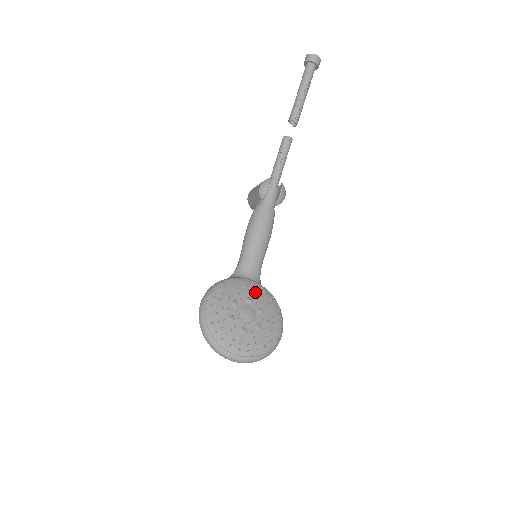
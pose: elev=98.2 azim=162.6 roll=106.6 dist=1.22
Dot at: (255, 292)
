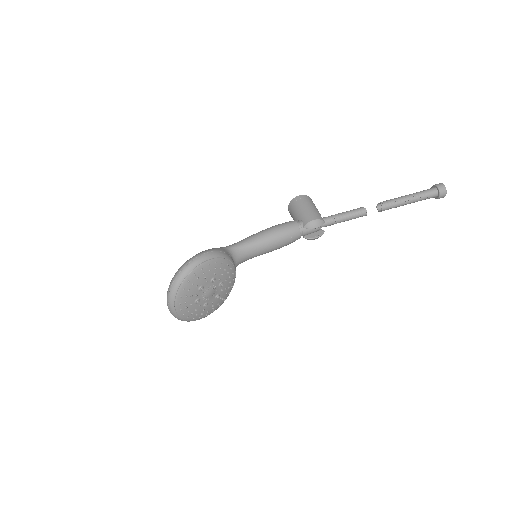
Dot at: (229, 281)
